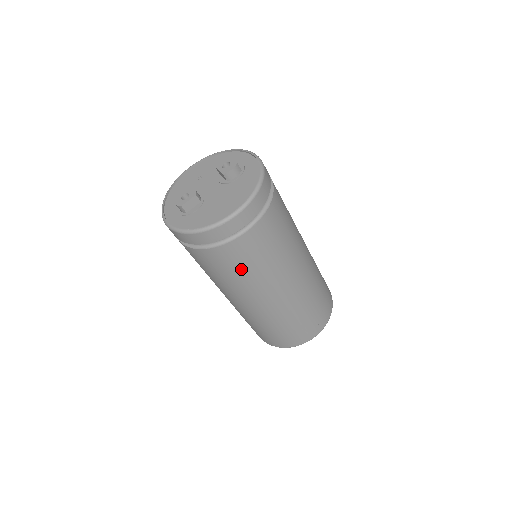
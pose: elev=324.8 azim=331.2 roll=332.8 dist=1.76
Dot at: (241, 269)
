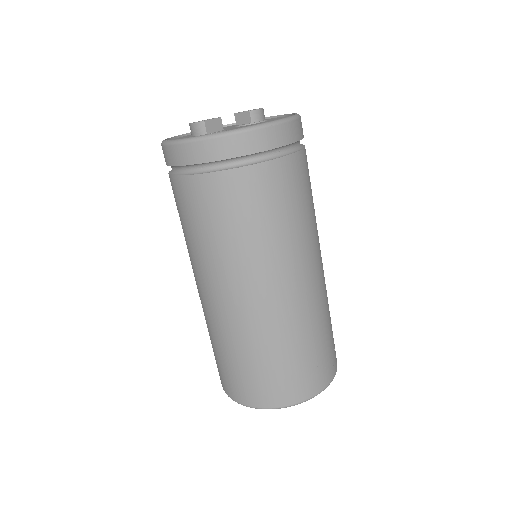
Dot at: (271, 215)
